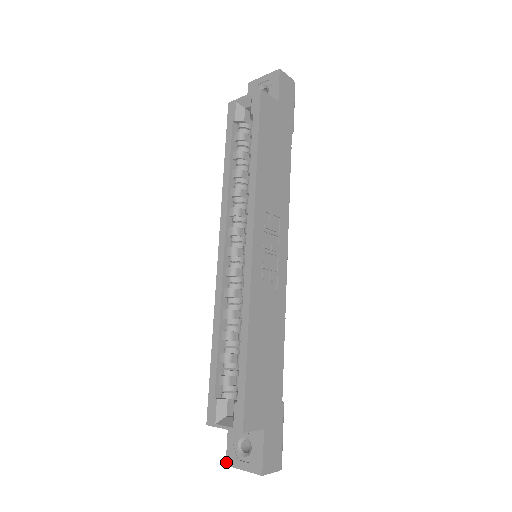
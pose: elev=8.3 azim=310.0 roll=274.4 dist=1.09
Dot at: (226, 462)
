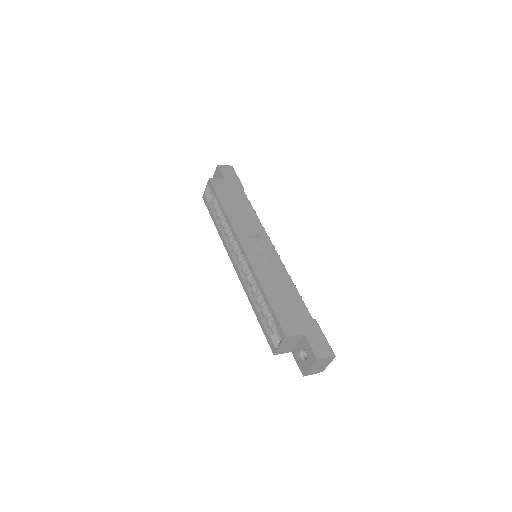
Dot at: (302, 374)
